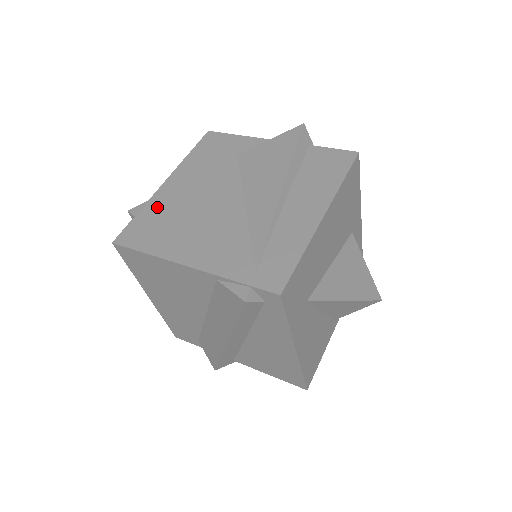
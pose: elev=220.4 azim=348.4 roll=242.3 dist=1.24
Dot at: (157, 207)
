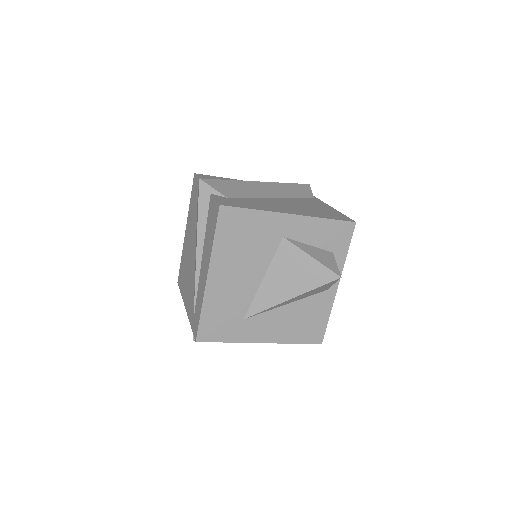
Dot at: (183, 255)
